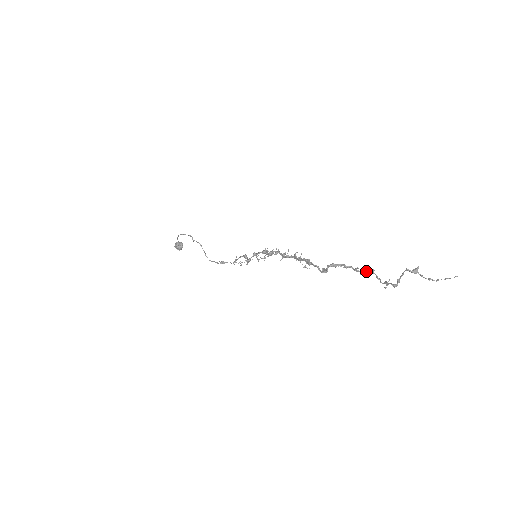
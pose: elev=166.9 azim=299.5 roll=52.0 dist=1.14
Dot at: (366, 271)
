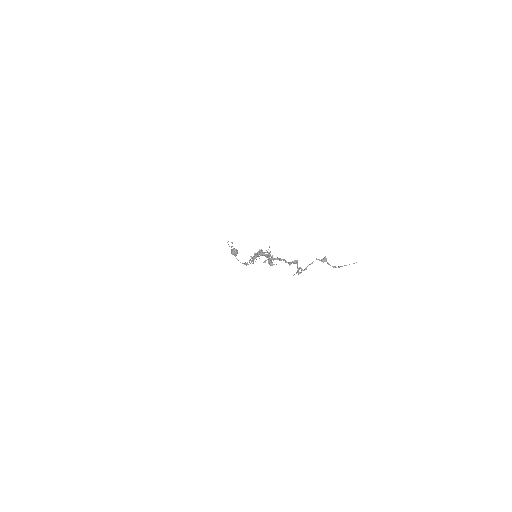
Dot at: (292, 262)
